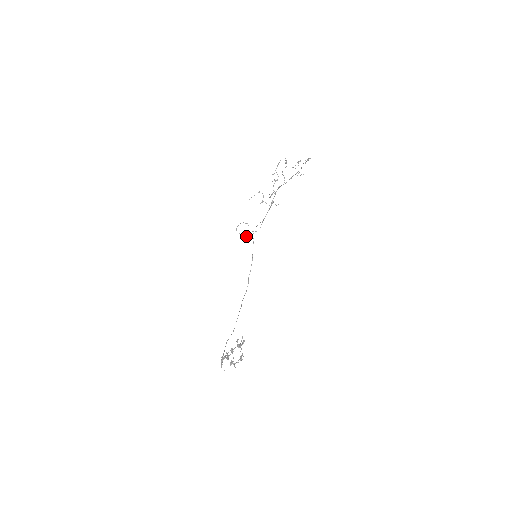
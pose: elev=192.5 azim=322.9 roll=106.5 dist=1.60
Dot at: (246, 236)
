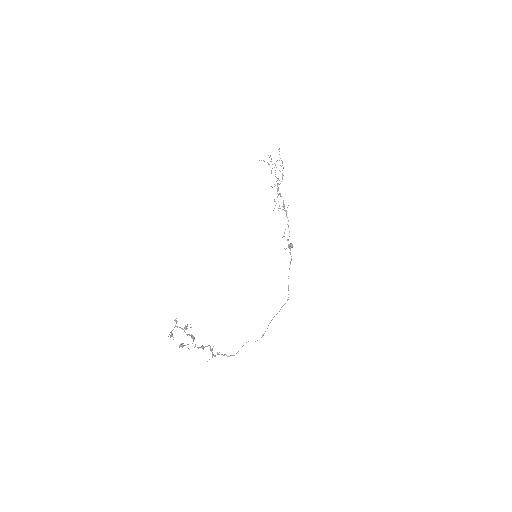
Dot at: occluded
